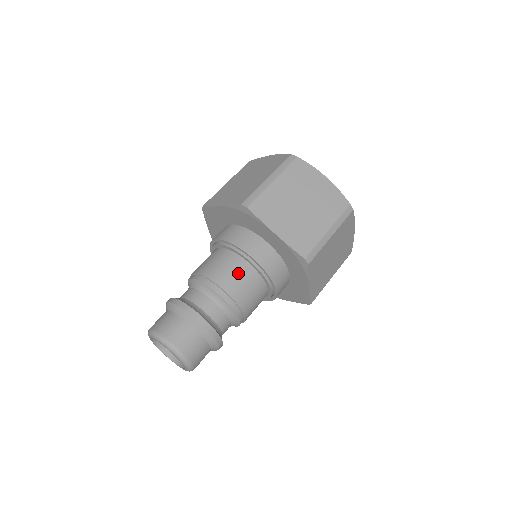
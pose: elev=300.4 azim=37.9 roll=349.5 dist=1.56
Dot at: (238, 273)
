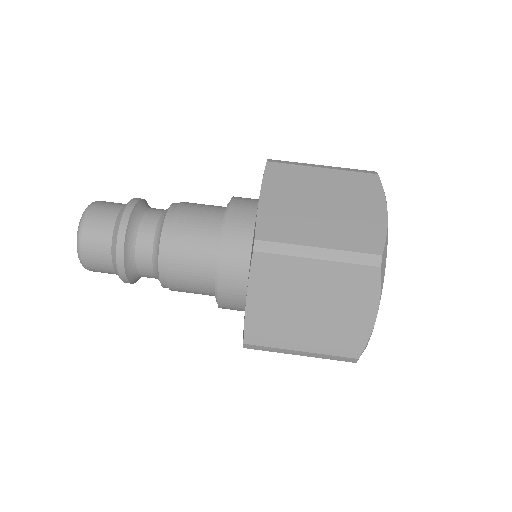
Dot at: (203, 220)
